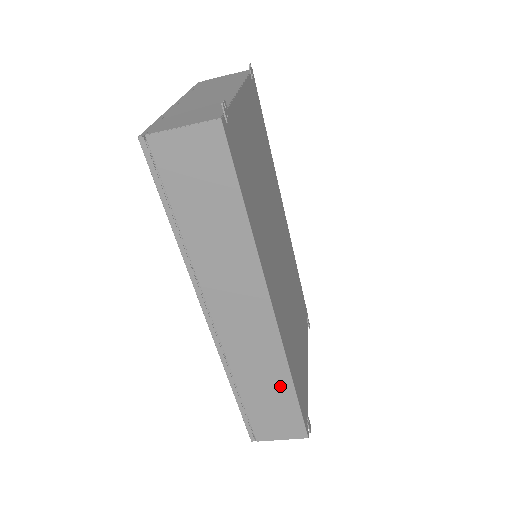
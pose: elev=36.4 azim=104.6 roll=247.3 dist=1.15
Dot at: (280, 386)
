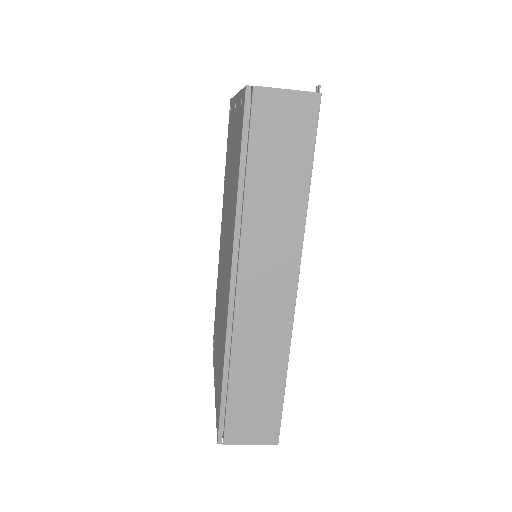
Dot at: (273, 375)
